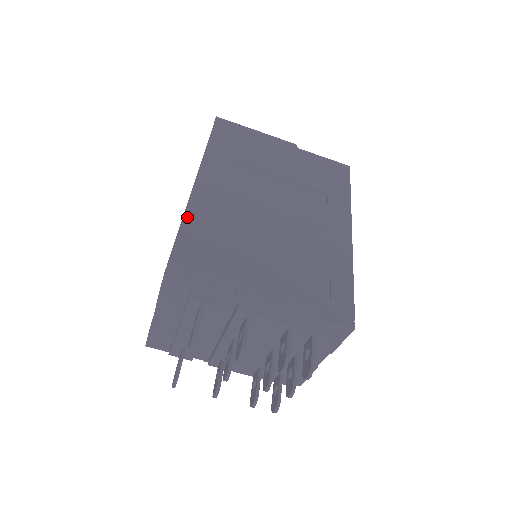
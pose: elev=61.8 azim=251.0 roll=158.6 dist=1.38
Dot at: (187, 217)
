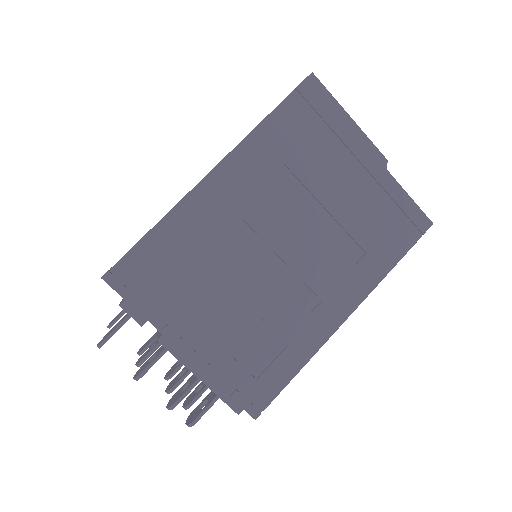
Dot at: (169, 217)
